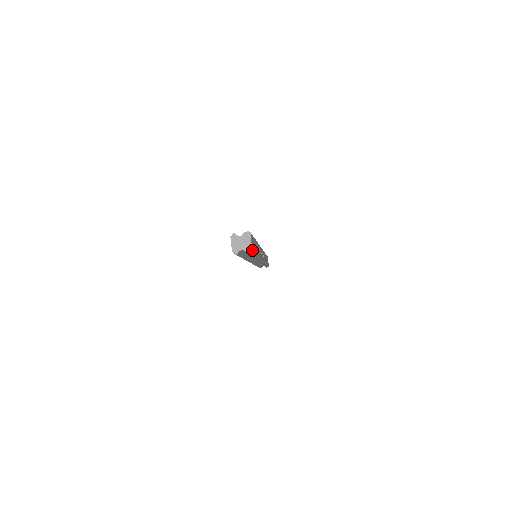
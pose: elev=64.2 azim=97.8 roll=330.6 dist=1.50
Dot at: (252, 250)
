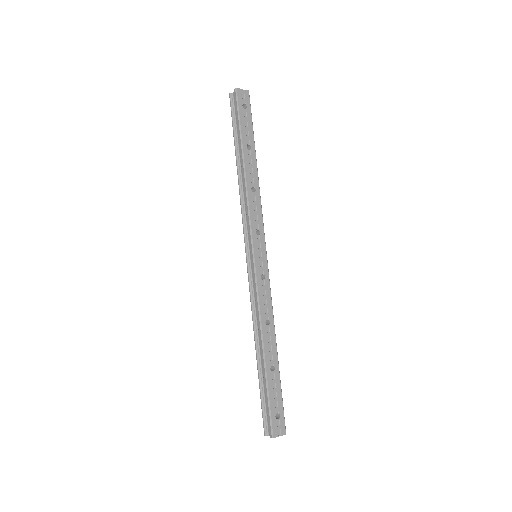
Dot at: occluded
